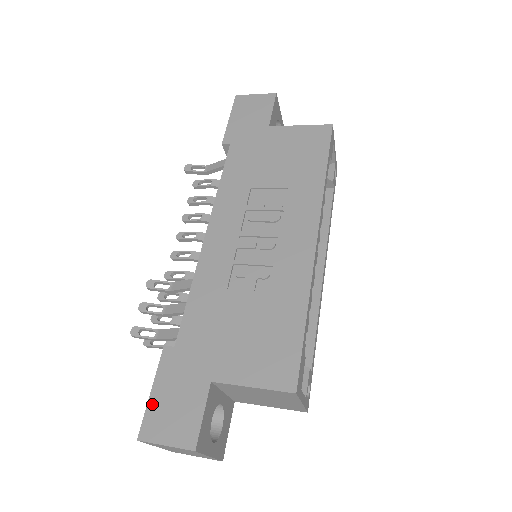
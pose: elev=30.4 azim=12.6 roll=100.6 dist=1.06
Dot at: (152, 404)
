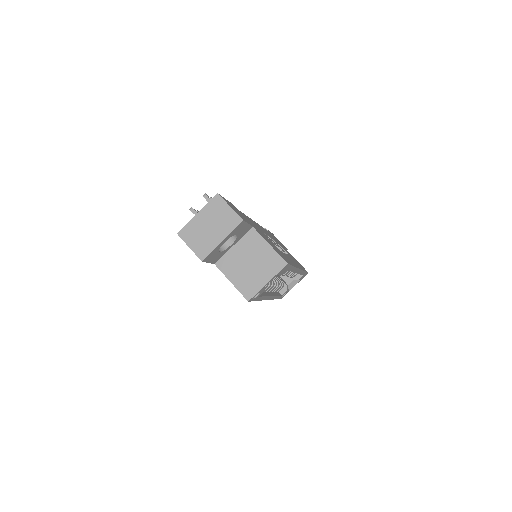
Dot at: (226, 200)
